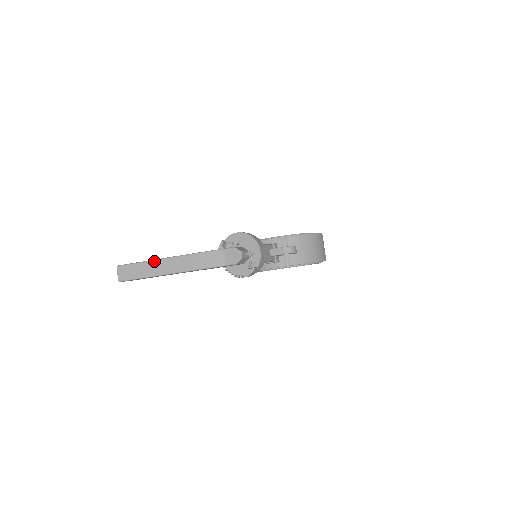
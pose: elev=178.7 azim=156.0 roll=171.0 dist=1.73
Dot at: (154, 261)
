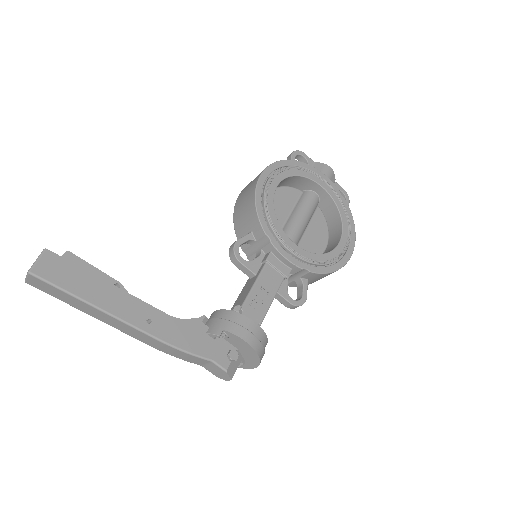
Dot at: (101, 312)
